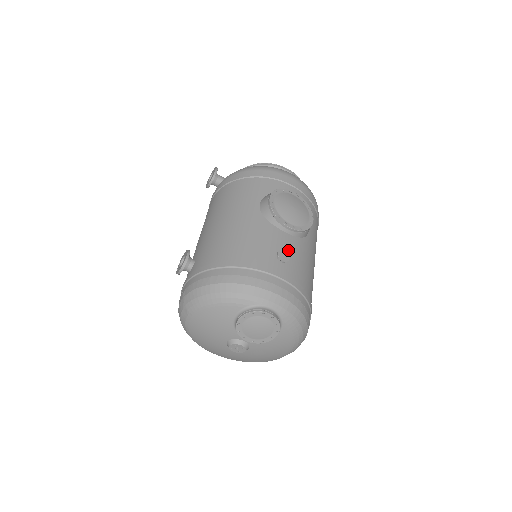
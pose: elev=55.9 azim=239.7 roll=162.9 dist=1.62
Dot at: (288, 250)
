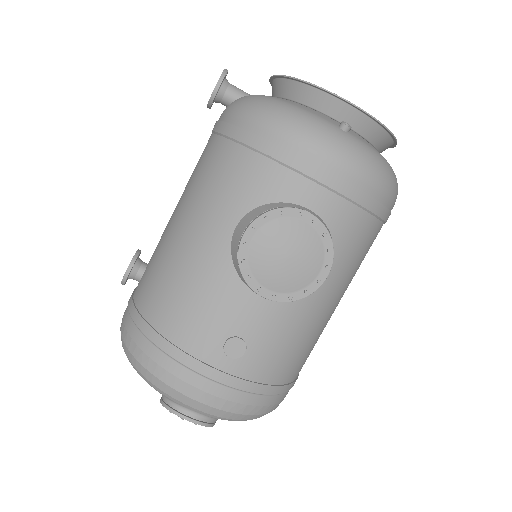
Dot at: (253, 330)
